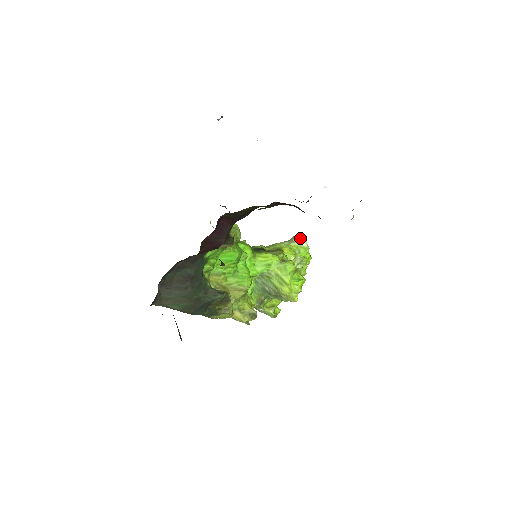
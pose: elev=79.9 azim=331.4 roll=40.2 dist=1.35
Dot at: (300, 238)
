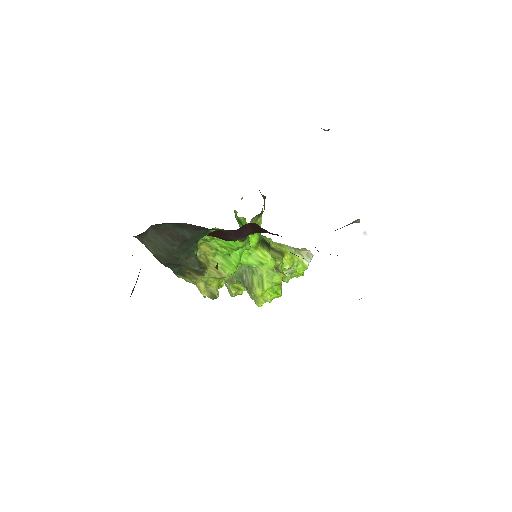
Dot at: (308, 255)
